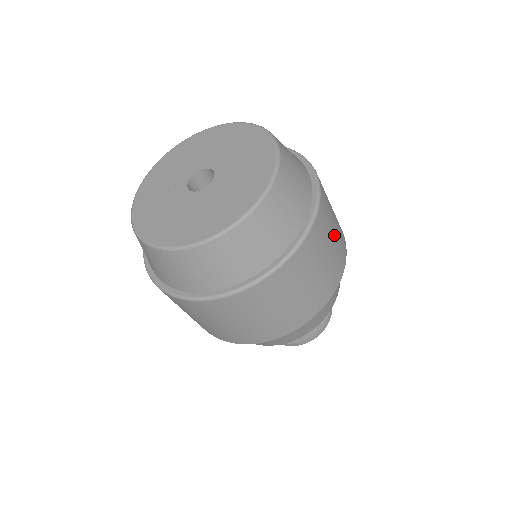
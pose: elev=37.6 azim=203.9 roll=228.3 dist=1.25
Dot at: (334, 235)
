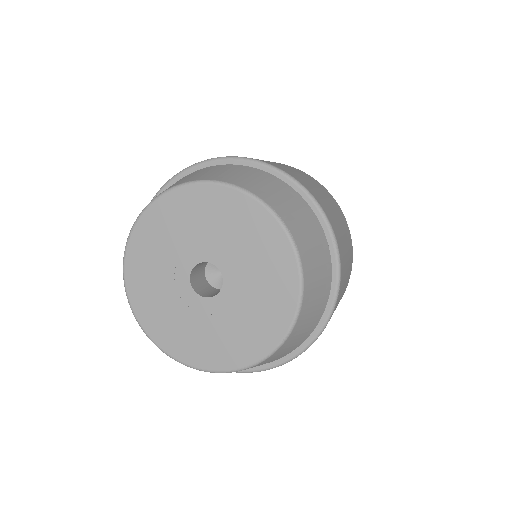
Dot at: occluded
